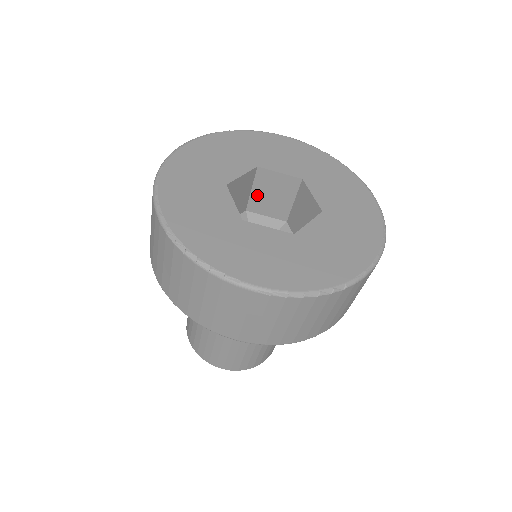
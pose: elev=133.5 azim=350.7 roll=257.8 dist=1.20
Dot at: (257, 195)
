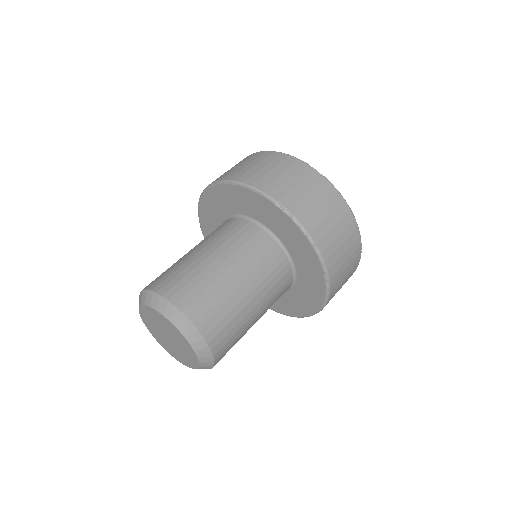
Dot at: occluded
